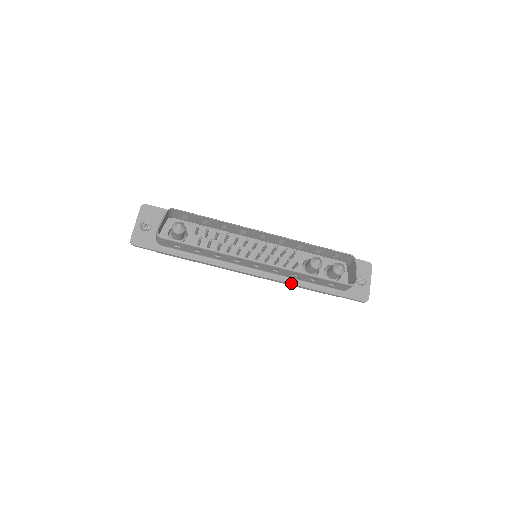
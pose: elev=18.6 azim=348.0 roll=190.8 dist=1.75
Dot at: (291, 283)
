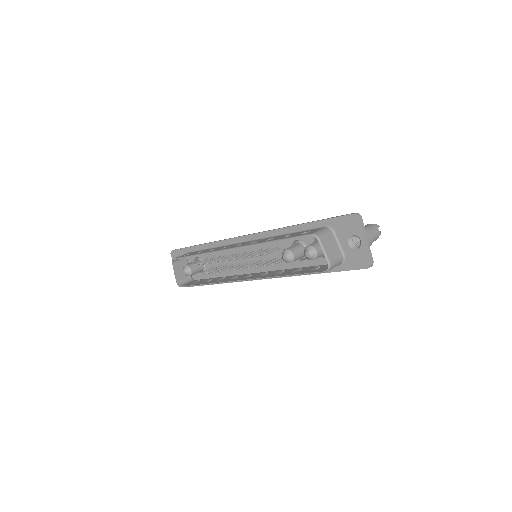
Dot at: (289, 276)
